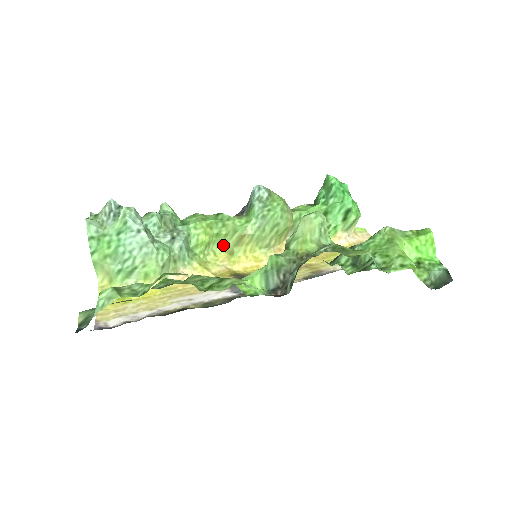
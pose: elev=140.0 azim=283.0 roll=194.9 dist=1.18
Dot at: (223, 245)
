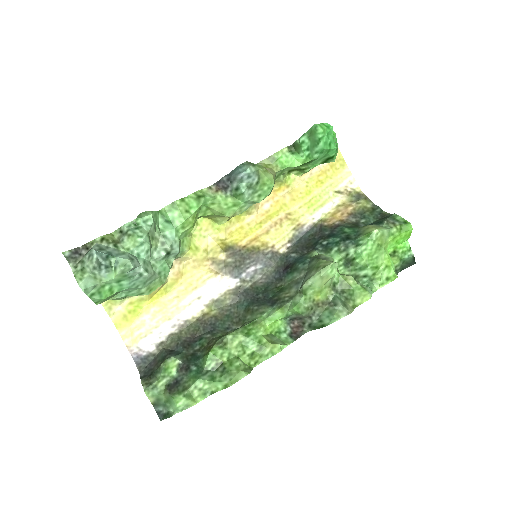
Dot at: (205, 216)
